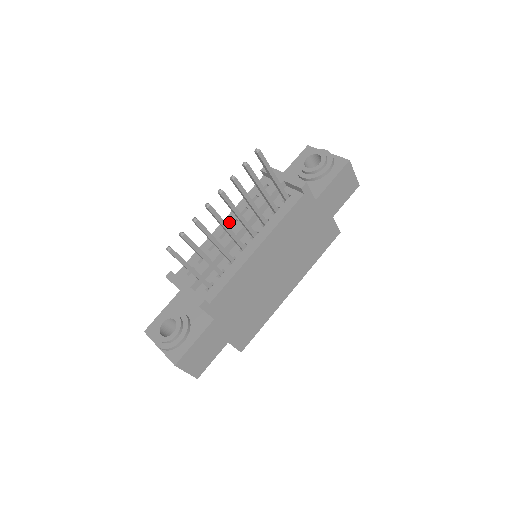
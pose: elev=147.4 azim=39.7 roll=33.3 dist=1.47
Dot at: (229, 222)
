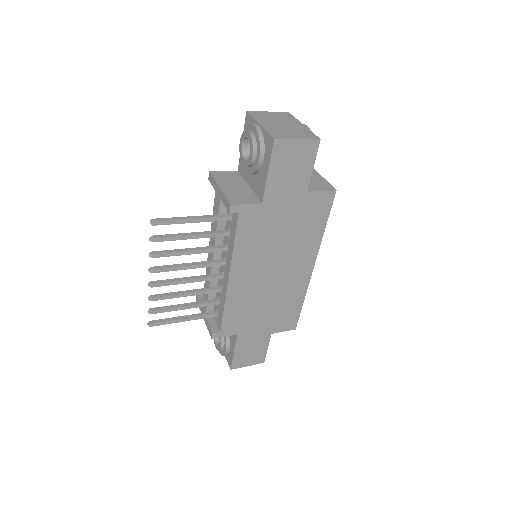
Dot at: occluded
